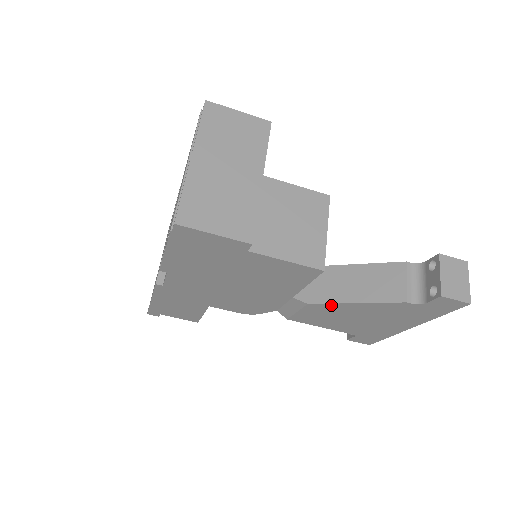
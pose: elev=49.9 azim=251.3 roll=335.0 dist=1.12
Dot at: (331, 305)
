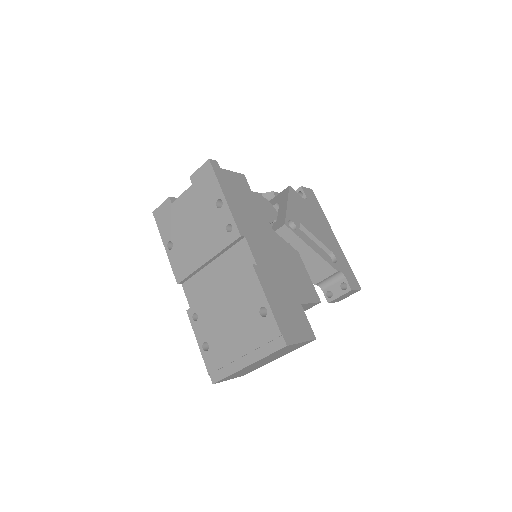
Dot at: occluded
